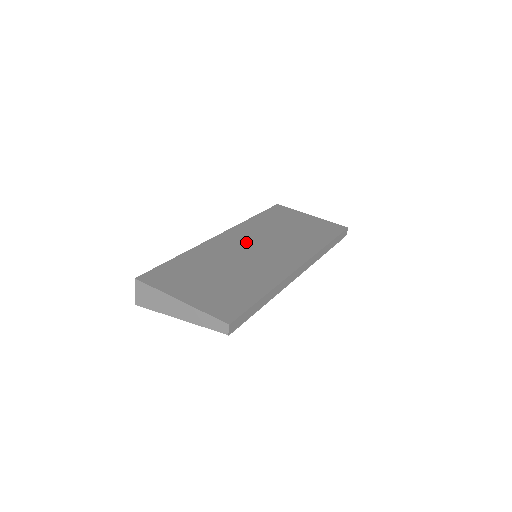
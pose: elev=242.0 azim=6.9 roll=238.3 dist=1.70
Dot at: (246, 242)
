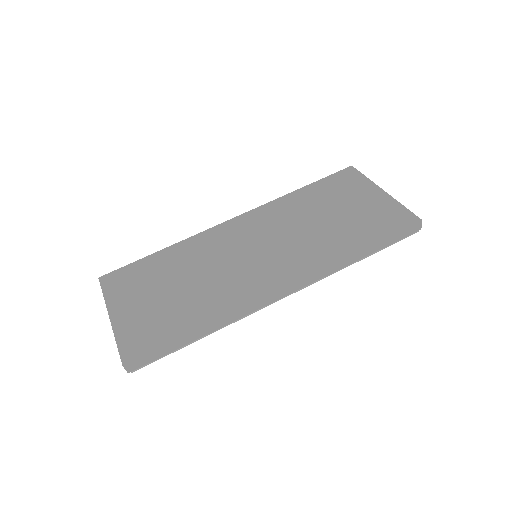
Dot at: (248, 236)
